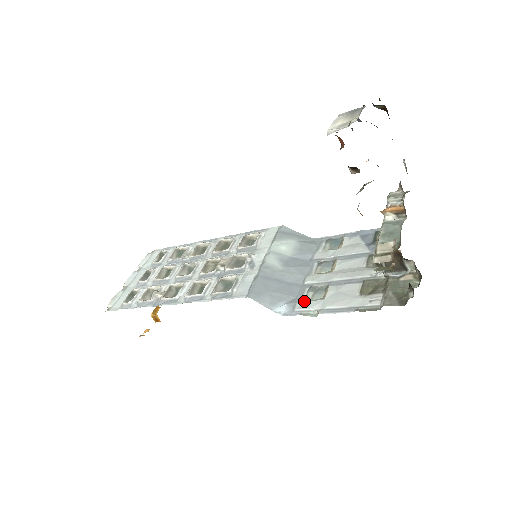
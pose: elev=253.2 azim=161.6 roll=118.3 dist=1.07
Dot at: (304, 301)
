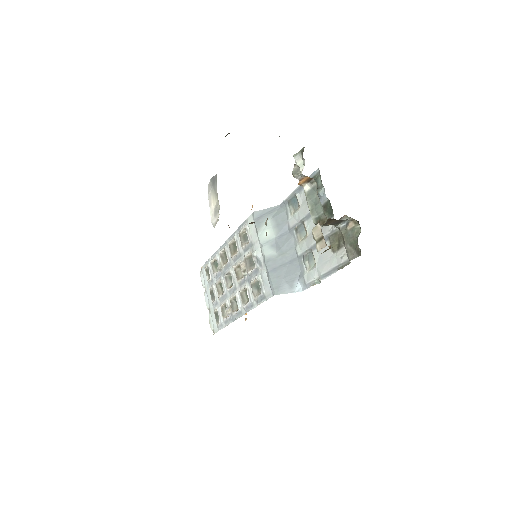
Dot at: (307, 273)
